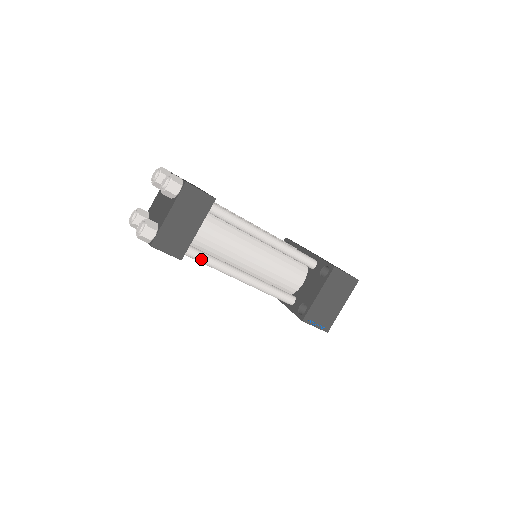
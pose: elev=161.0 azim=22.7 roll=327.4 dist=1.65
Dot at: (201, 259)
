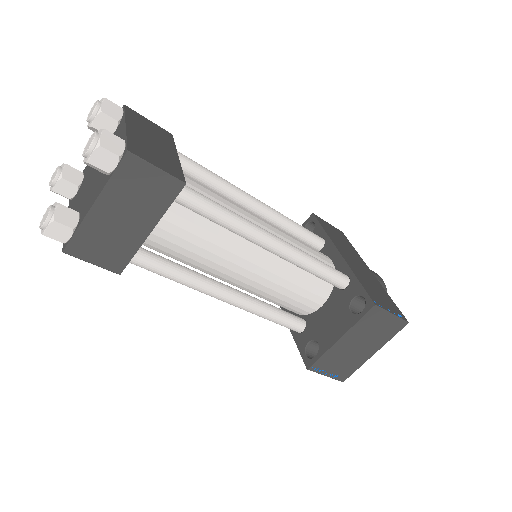
Dot at: (157, 271)
